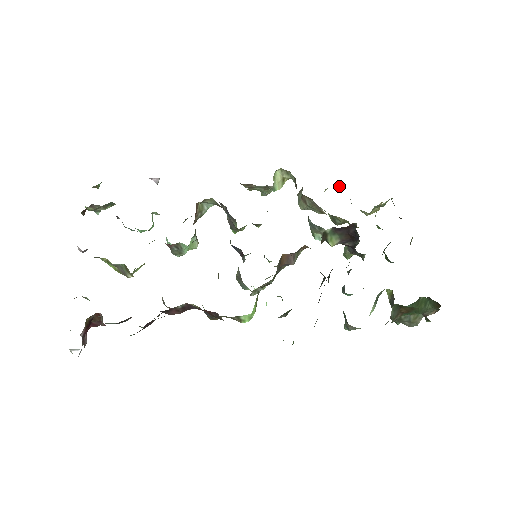
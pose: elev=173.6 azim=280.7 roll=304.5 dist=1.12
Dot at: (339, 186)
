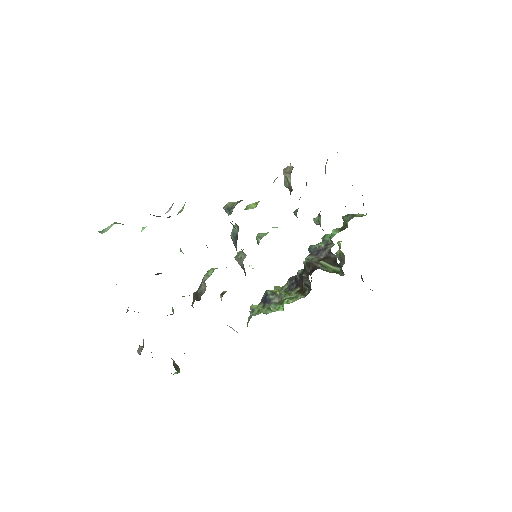
Dot at: occluded
